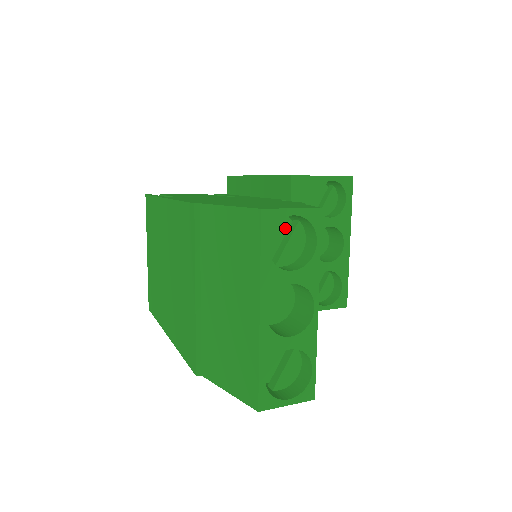
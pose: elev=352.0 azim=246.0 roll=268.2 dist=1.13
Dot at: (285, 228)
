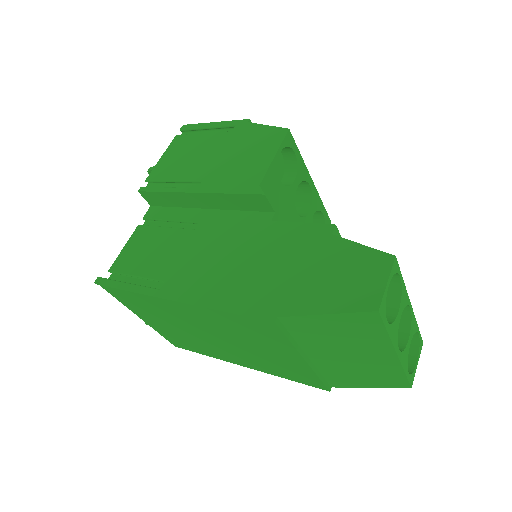
Dot at: occluded
